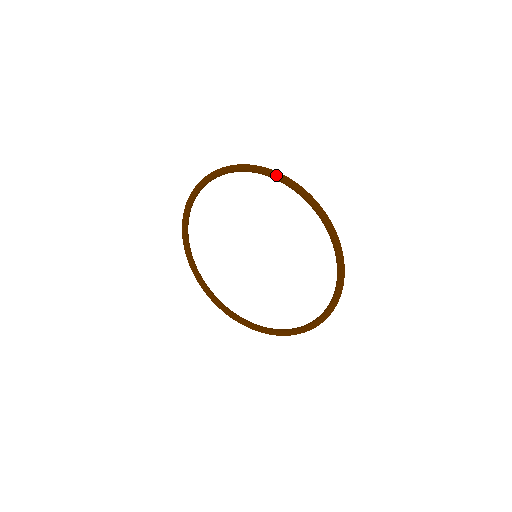
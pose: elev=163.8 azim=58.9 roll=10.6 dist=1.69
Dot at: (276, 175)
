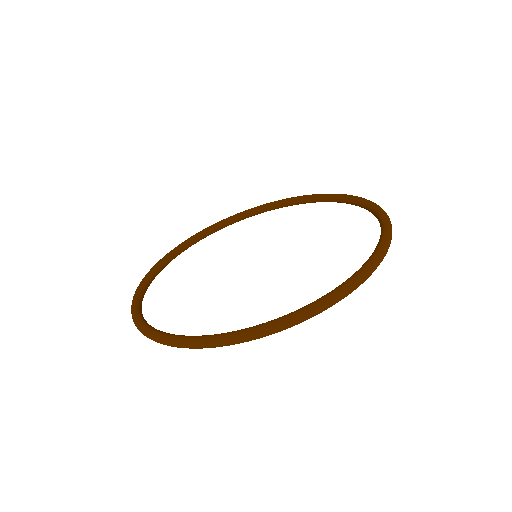
Dot at: occluded
